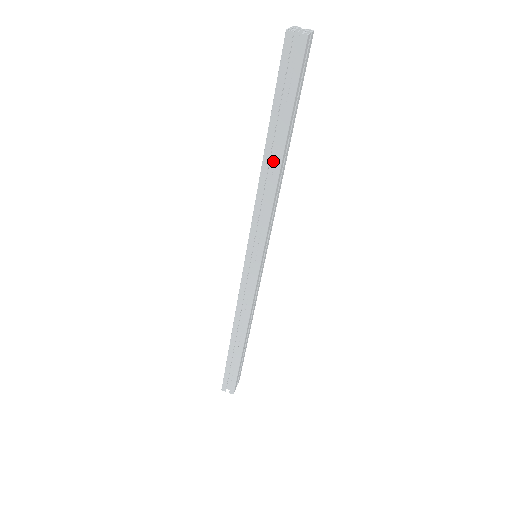
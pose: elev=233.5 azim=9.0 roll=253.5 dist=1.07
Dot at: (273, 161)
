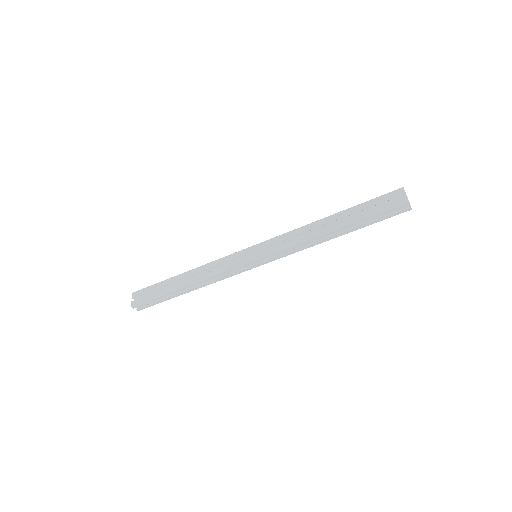
Dot at: (331, 233)
